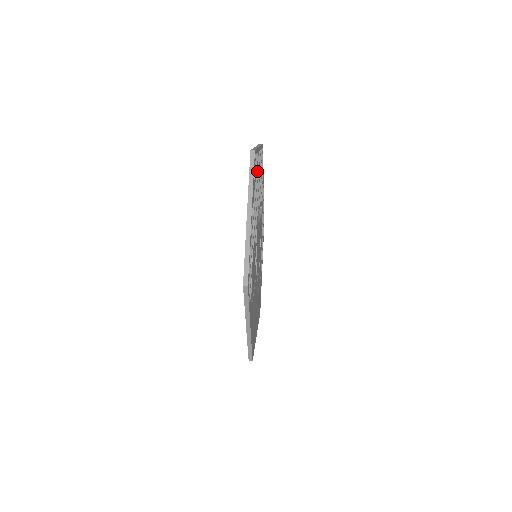
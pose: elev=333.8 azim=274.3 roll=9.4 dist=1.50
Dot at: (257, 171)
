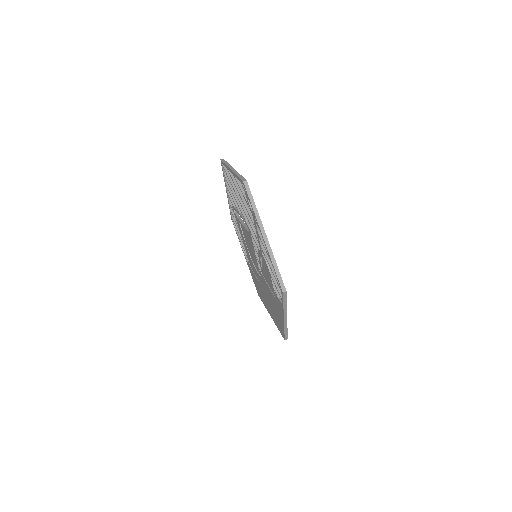
Dot at: (240, 190)
